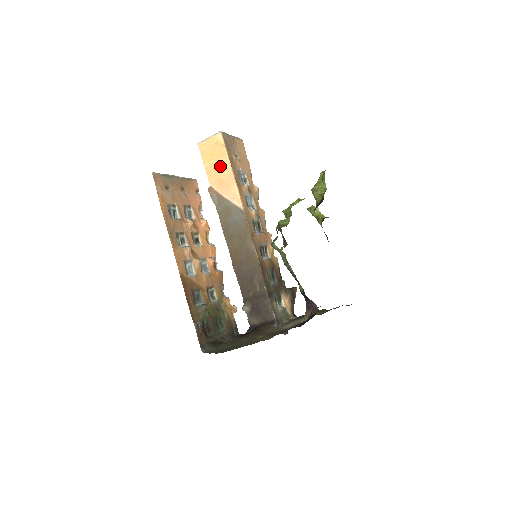
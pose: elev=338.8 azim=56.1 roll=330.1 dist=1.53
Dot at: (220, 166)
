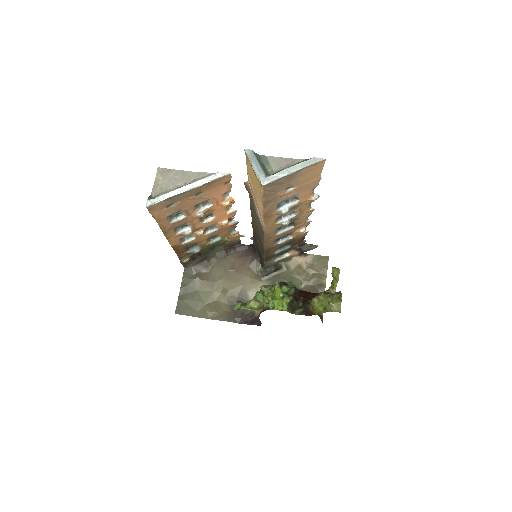
Dot at: (256, 192)
